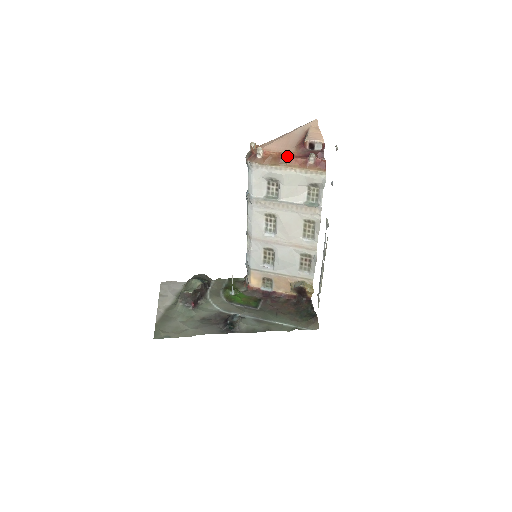
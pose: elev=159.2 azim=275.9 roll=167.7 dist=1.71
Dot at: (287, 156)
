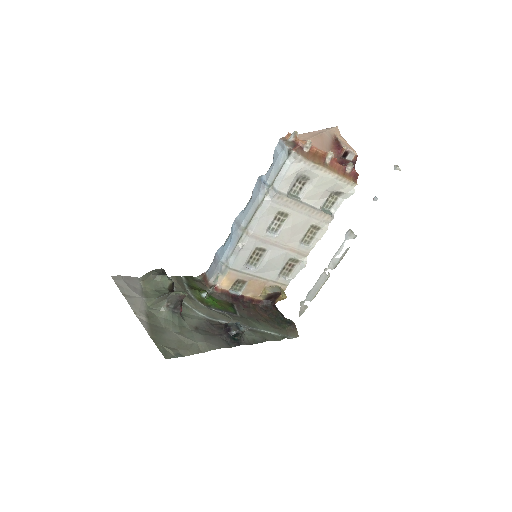
Dot at: (331, 158)
